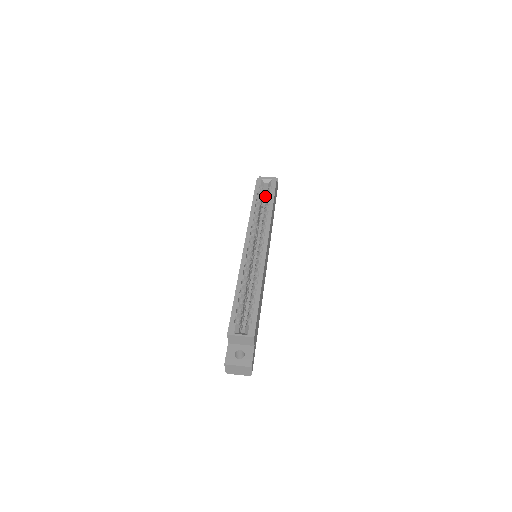
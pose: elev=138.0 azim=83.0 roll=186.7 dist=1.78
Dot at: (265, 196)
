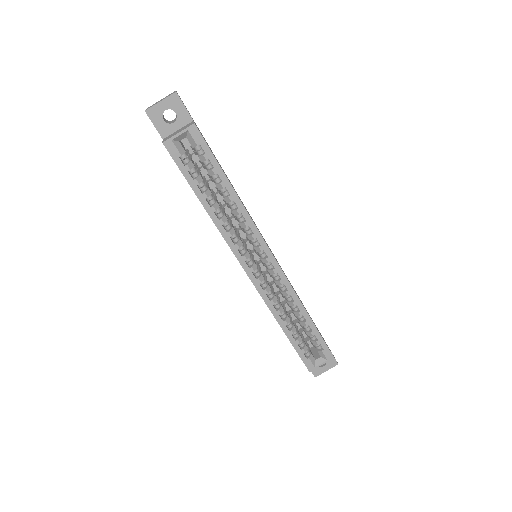
Dot at: (184, 142)
